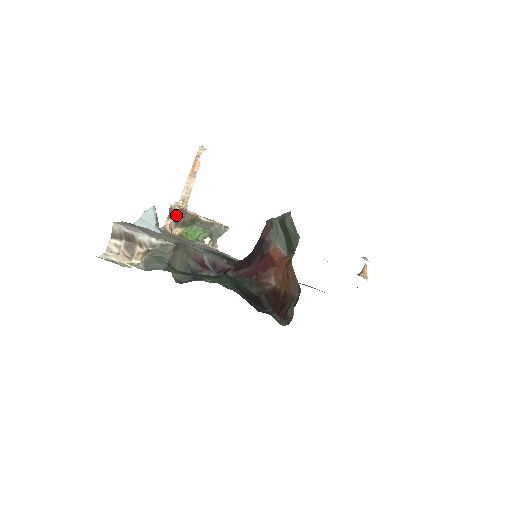
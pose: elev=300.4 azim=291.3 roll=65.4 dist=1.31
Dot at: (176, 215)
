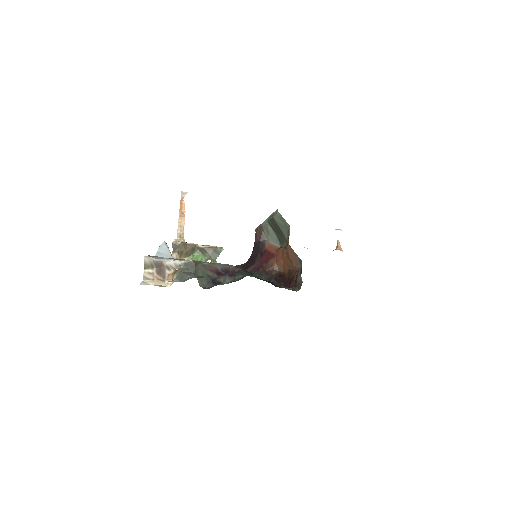
Dot at: (179, 248)
